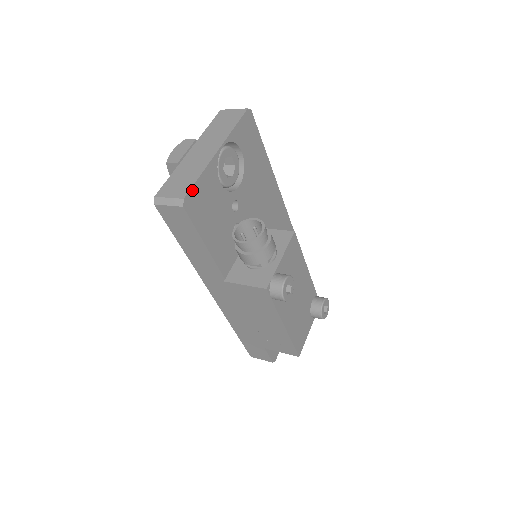
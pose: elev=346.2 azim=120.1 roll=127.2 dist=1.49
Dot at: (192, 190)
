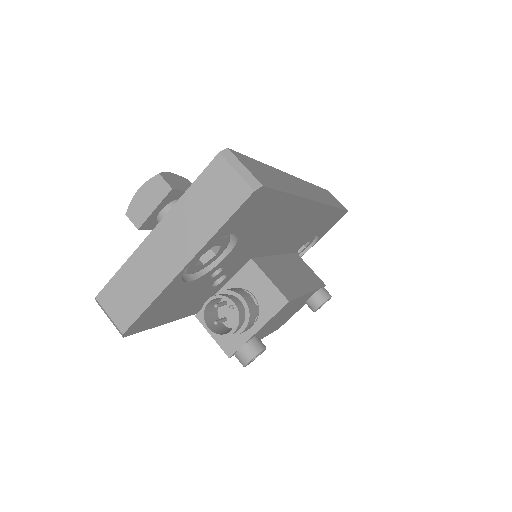
Dot at: (136, 321)
